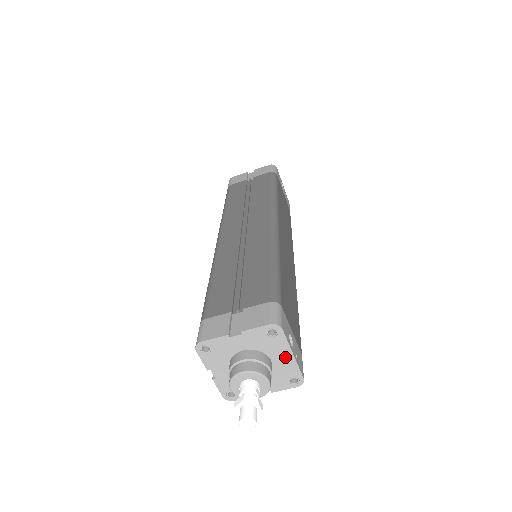
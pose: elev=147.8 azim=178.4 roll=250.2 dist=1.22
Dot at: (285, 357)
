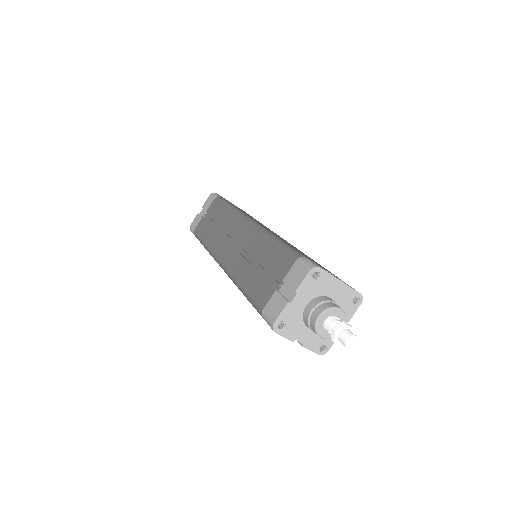
Dot at: (337, 287)
